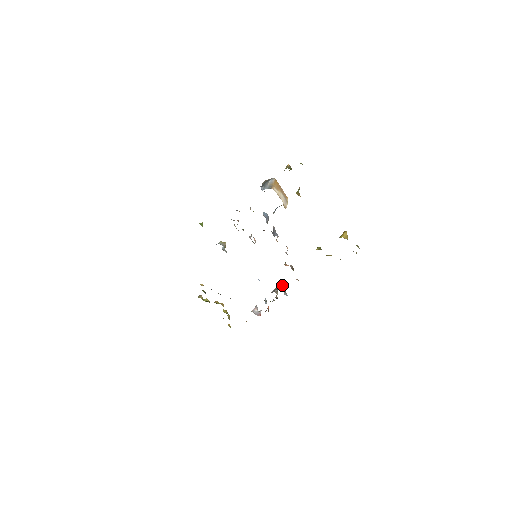
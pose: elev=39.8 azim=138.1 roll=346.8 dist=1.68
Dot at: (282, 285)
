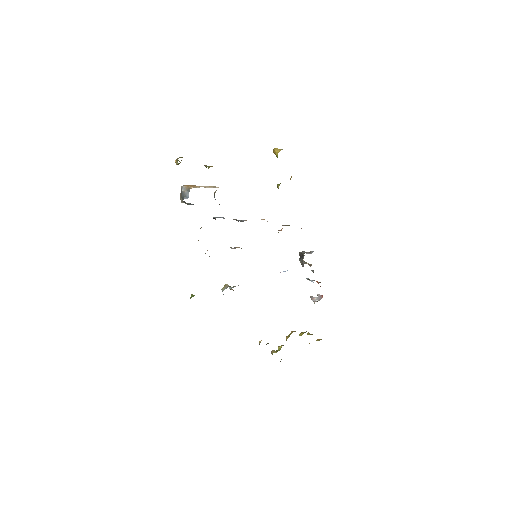
Dot at: (300, 253)
